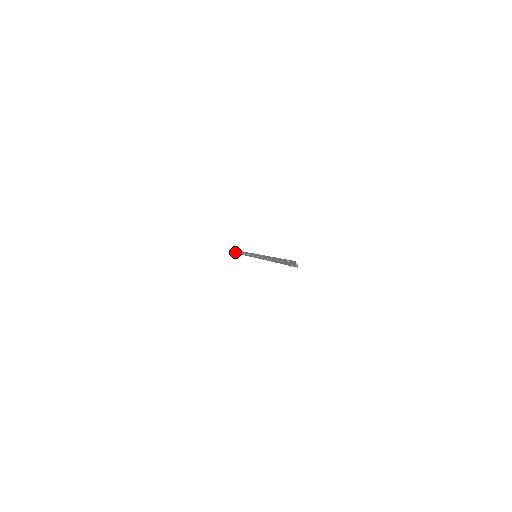
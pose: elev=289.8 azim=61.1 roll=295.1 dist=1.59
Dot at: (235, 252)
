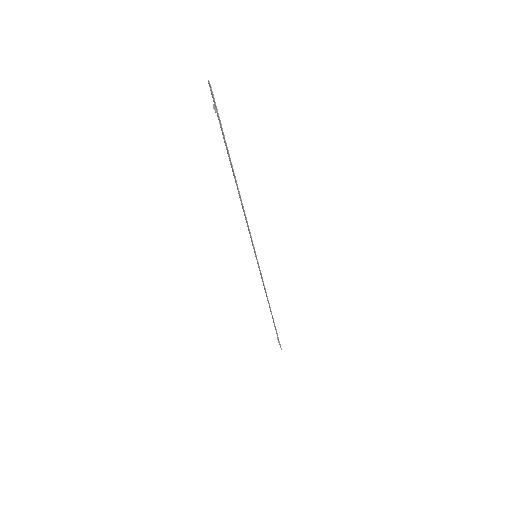
Dot at: (279, 344)
